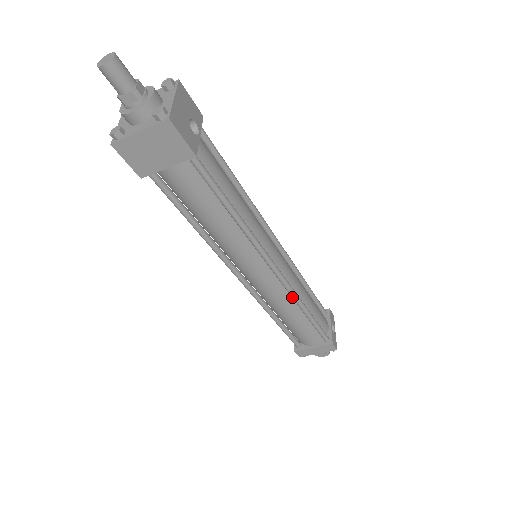
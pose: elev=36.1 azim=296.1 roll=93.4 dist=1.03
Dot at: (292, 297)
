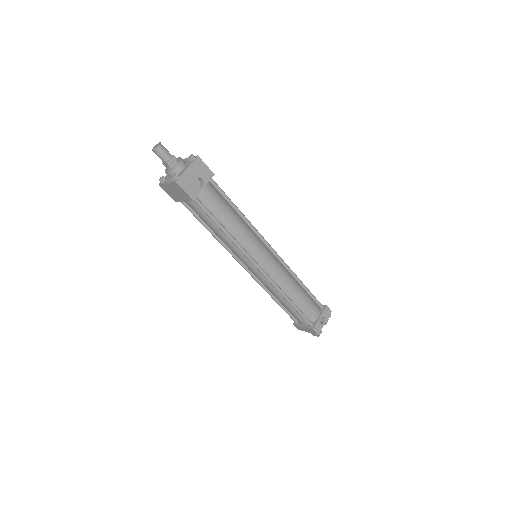
Dot at: (275, 289)
